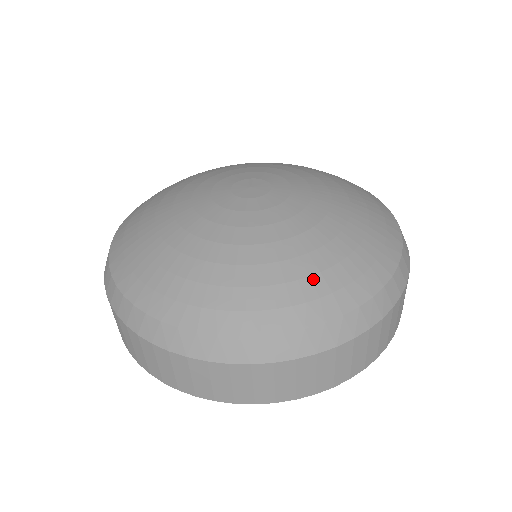
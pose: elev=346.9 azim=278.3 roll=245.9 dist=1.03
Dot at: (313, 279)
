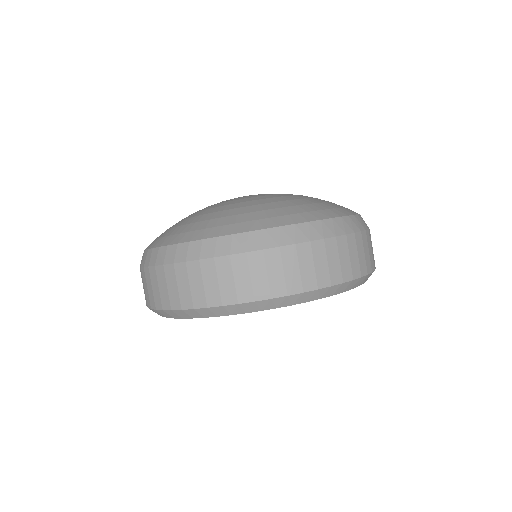
Dot at: (332, 203)
